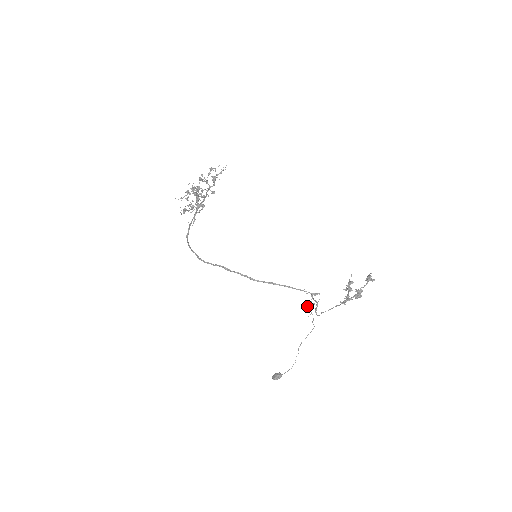
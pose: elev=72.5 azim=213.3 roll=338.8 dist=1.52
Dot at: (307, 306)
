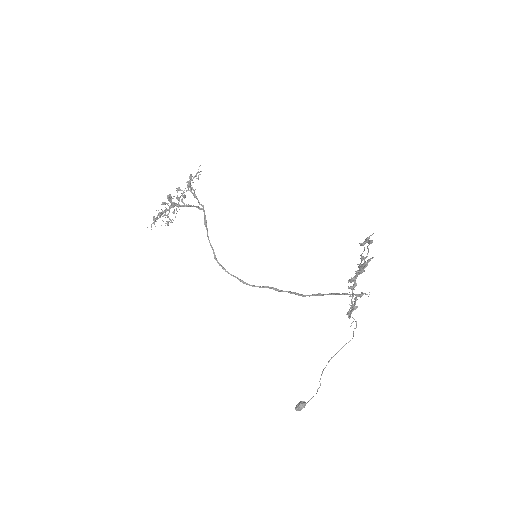
Dot at: occluded
